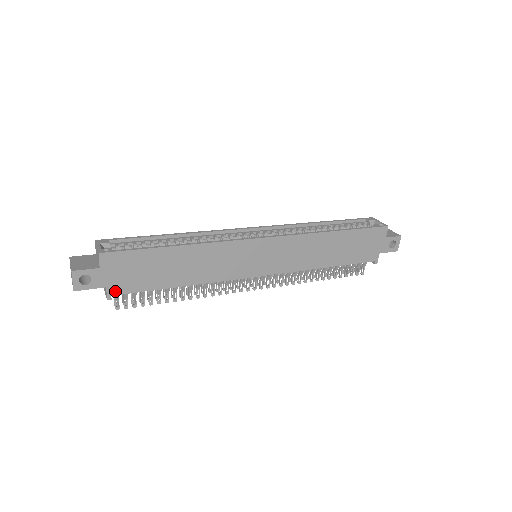
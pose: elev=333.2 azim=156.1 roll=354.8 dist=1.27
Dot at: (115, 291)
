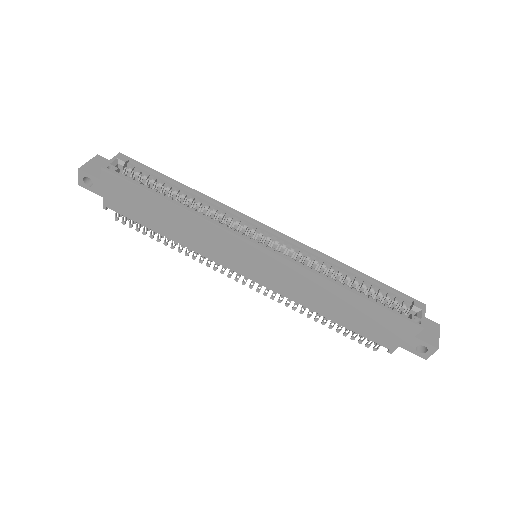
Dot at: (110, 205)
